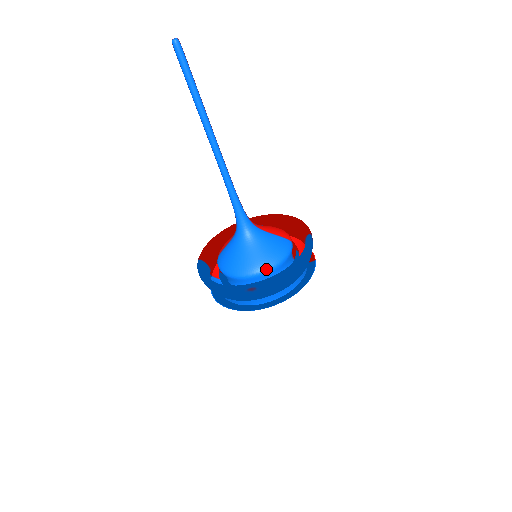
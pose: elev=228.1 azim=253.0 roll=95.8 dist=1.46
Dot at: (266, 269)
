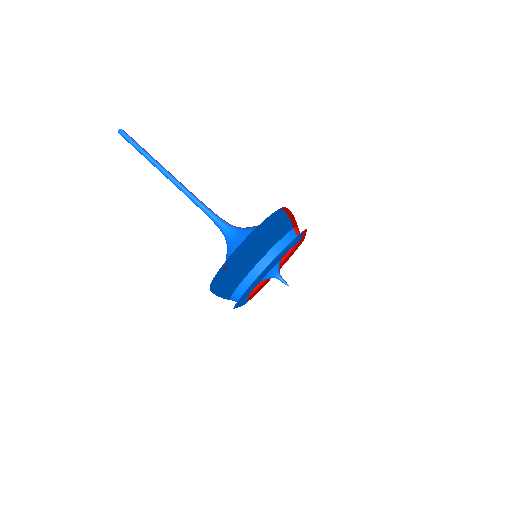
Dot at: occluded
